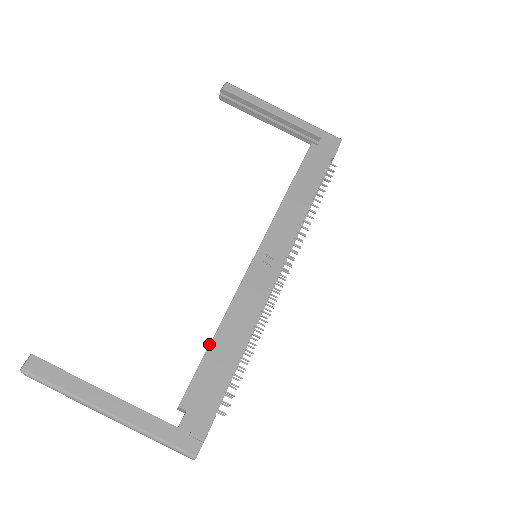
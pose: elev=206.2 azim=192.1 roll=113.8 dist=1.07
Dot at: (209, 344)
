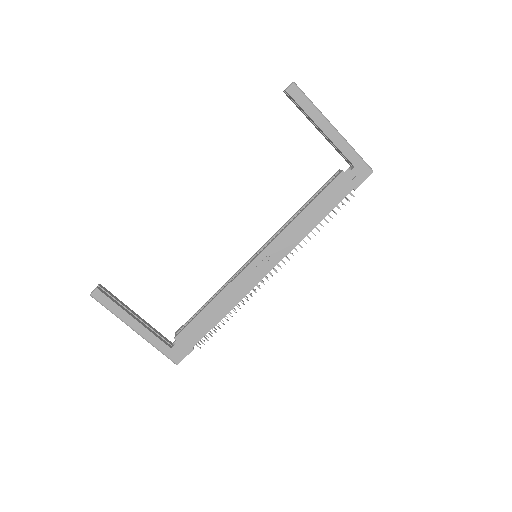
Dot at: (202, 310)
